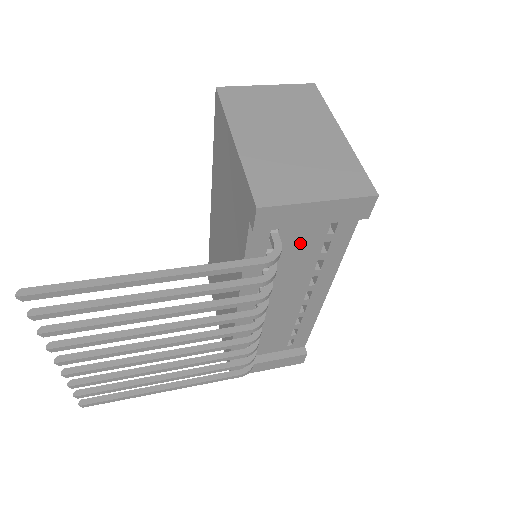
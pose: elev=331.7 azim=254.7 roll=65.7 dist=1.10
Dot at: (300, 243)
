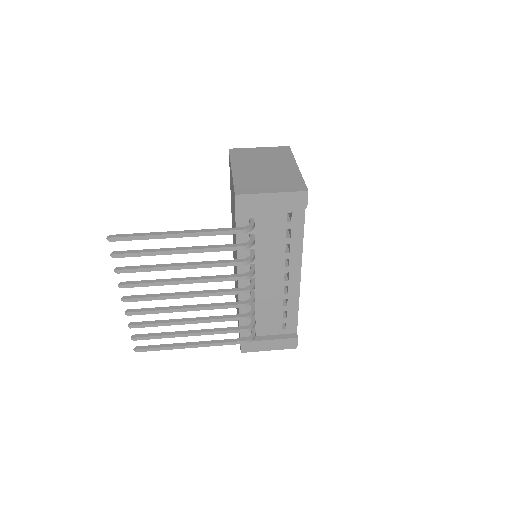
Dot at: (270, 228)
